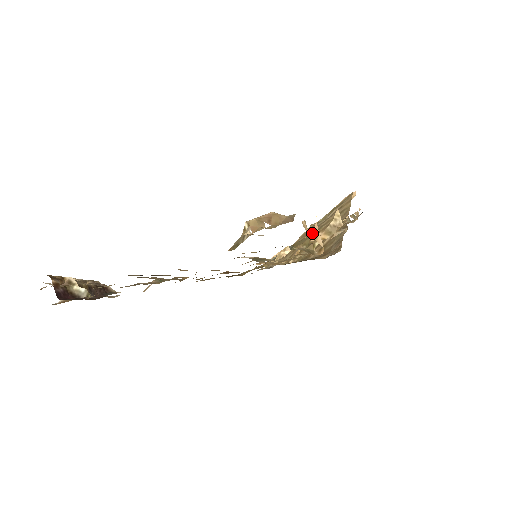
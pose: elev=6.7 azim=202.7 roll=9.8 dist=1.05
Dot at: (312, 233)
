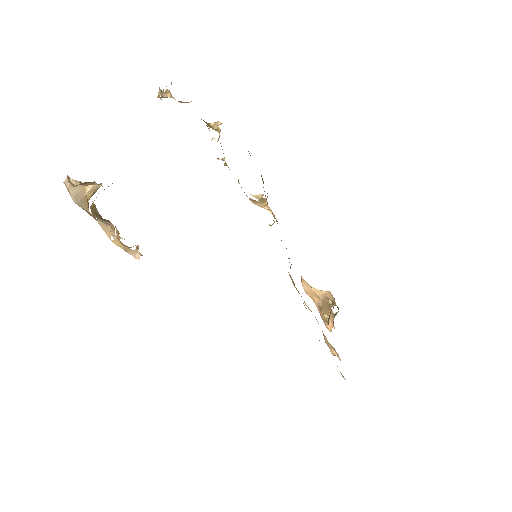
Dot at: (209, 124)
